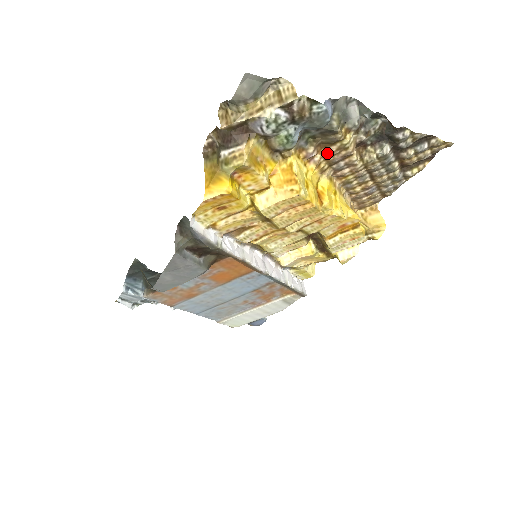
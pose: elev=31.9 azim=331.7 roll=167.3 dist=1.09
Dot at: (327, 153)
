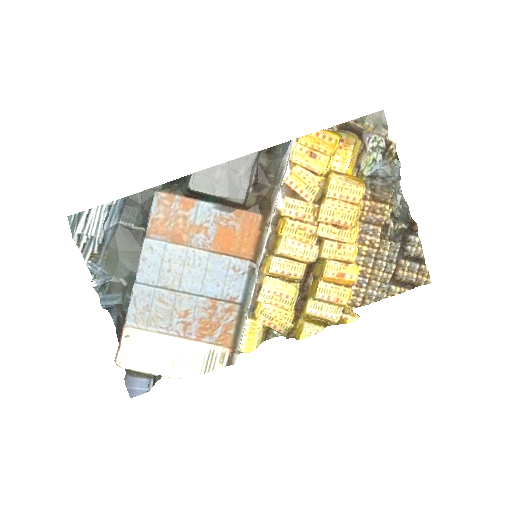
Dot at: (374, 205)
